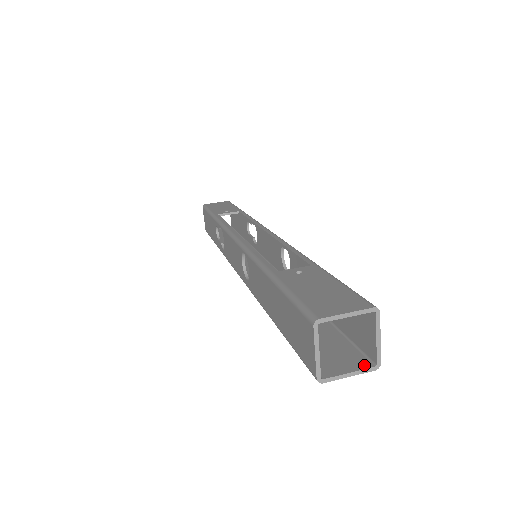
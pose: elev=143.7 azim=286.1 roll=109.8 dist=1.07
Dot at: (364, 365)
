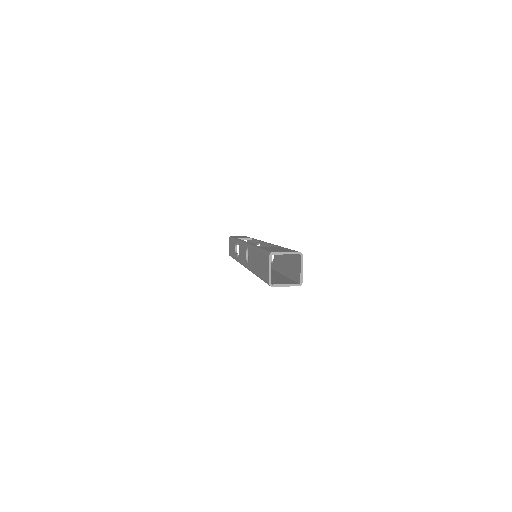
Dot at: (294, 283)
